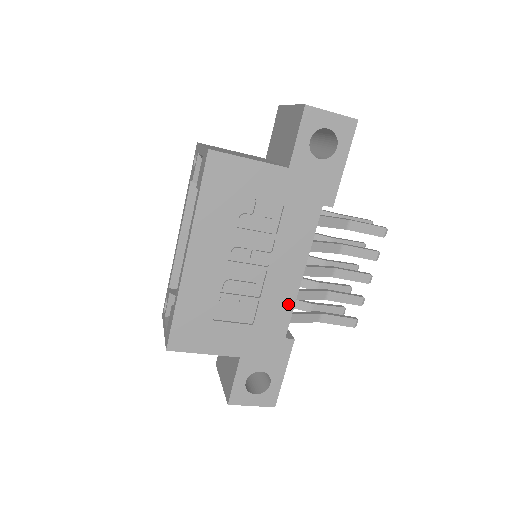
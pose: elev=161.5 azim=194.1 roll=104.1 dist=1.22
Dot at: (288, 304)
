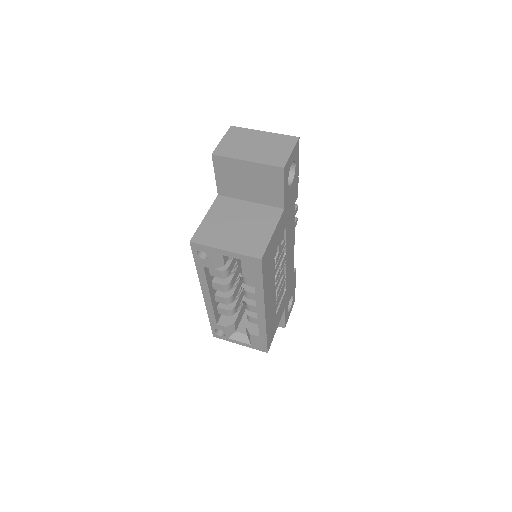
Dot at: (292, 261)
